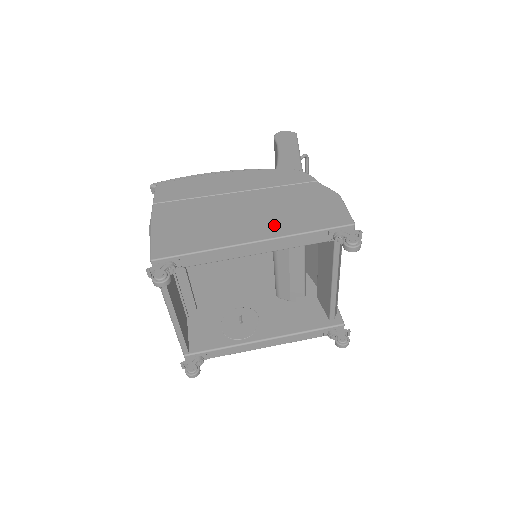
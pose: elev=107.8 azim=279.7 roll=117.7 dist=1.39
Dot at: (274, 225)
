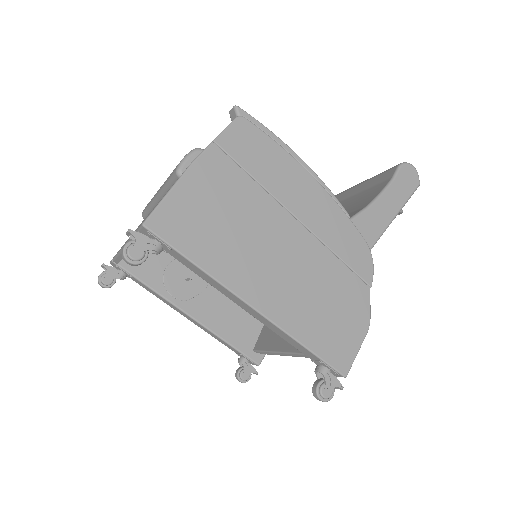
Dot at: (287, 304)
